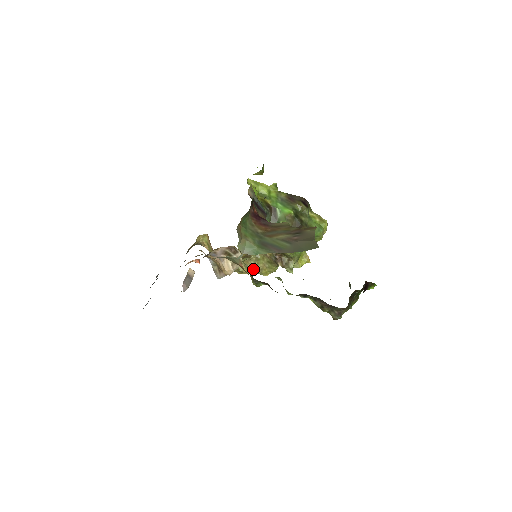
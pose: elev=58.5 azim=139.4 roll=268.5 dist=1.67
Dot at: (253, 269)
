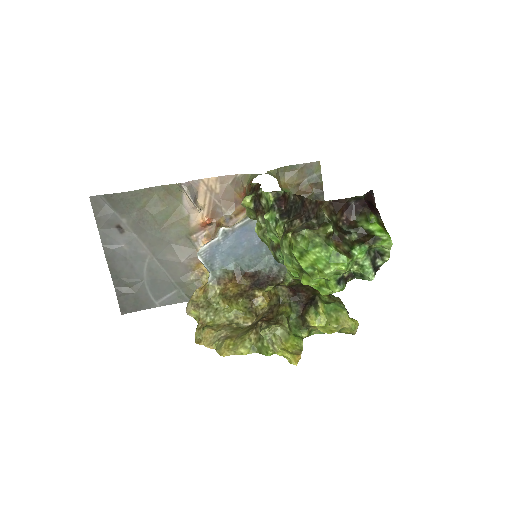
Dot at: (219, 337)
